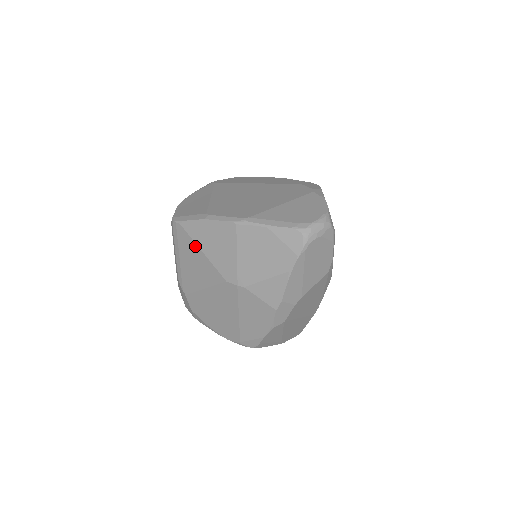
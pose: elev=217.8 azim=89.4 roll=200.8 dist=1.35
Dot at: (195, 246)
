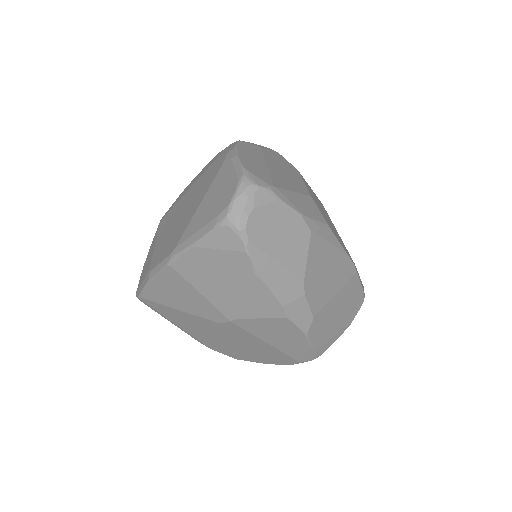
Dot at: (169, 308)
